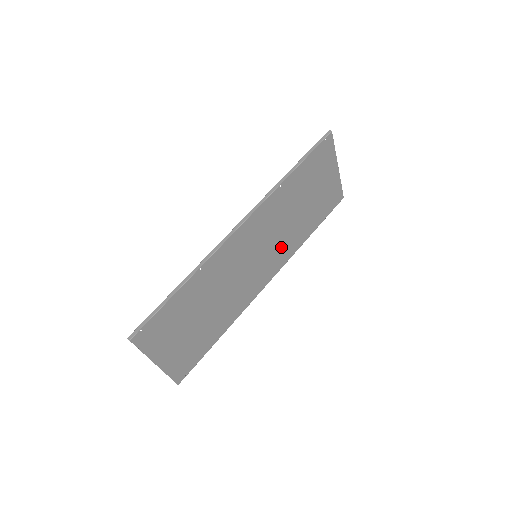
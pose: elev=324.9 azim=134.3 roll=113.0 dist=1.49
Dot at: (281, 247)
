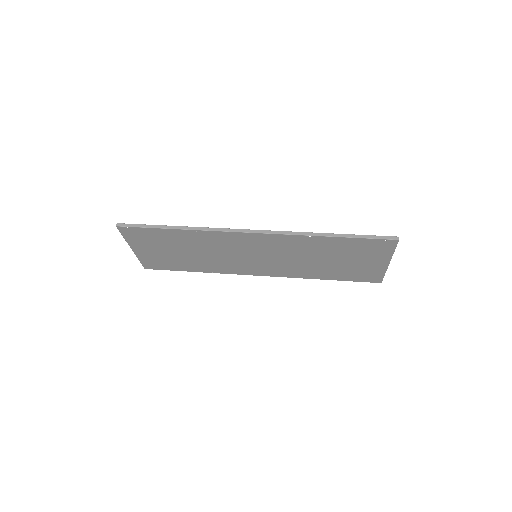
Dot at: (286, 267)
